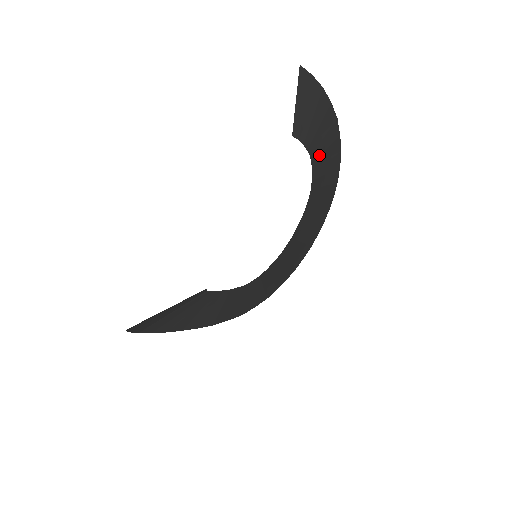
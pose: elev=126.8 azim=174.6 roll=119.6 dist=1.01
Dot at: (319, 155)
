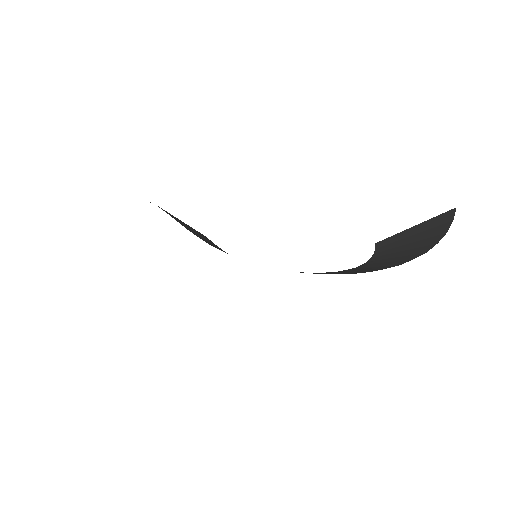
Dot at: (377, 262)
